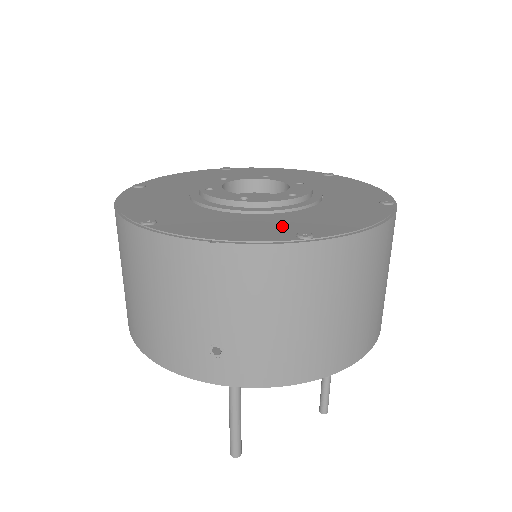
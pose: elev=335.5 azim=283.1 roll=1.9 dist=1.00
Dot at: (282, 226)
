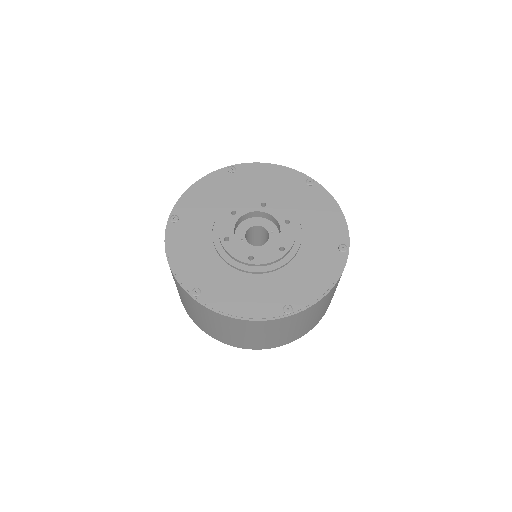
Dot at: (205, 276)
